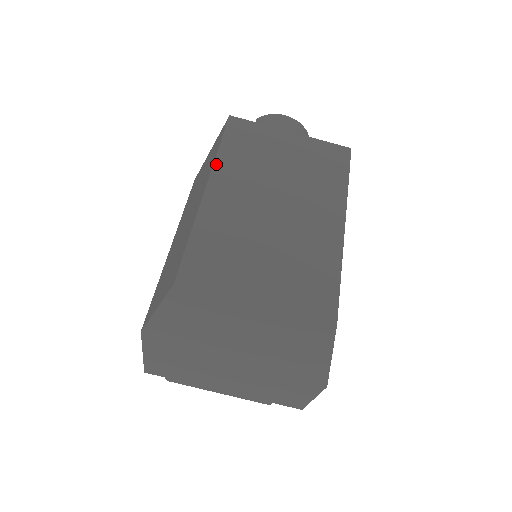
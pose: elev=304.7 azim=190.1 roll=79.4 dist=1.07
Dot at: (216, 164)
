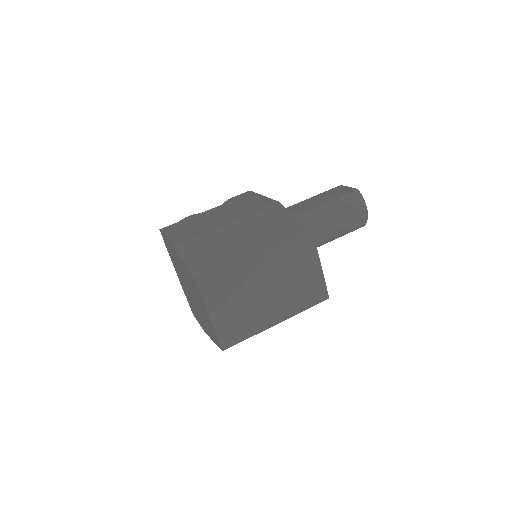
Dot at: (275, 249)
